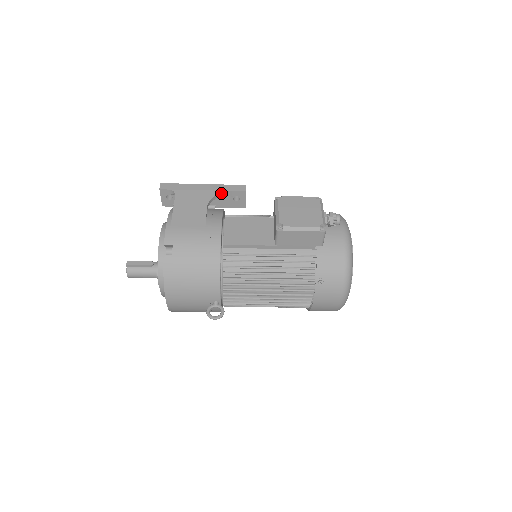
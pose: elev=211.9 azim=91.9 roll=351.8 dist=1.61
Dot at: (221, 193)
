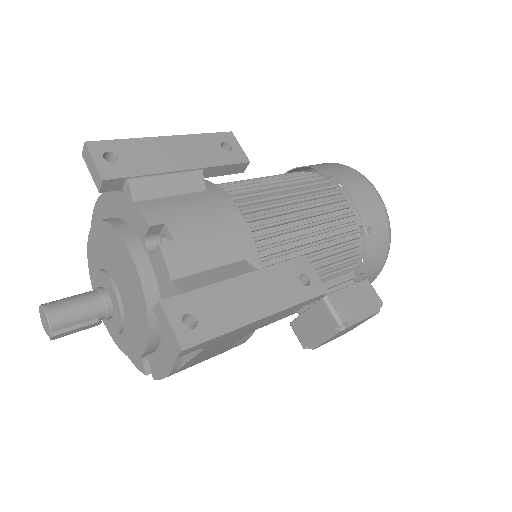
Dot at: (280, 315)
